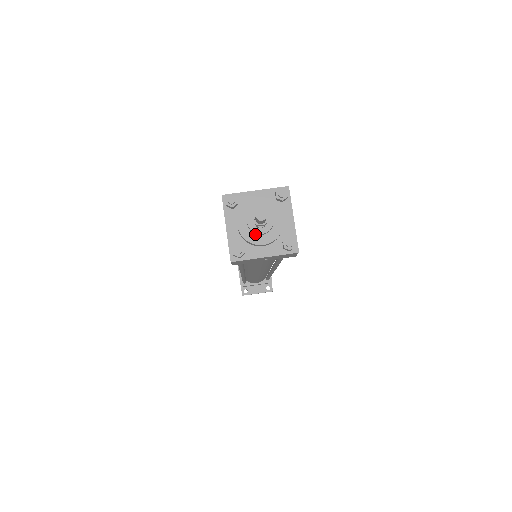
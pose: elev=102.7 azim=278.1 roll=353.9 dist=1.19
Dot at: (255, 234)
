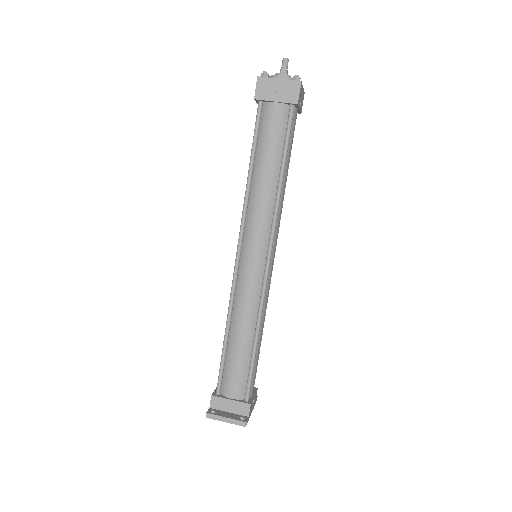
Dot at: (278, 77)
